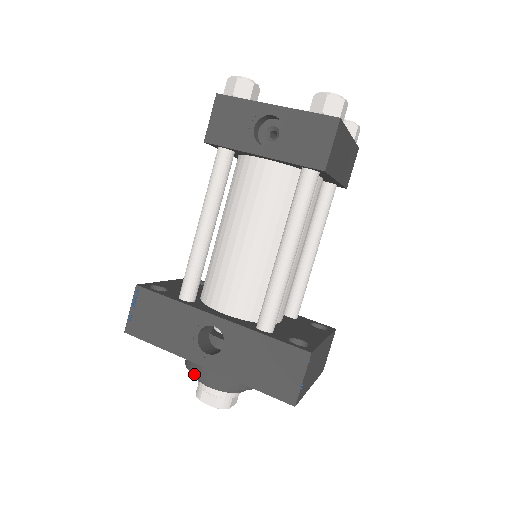
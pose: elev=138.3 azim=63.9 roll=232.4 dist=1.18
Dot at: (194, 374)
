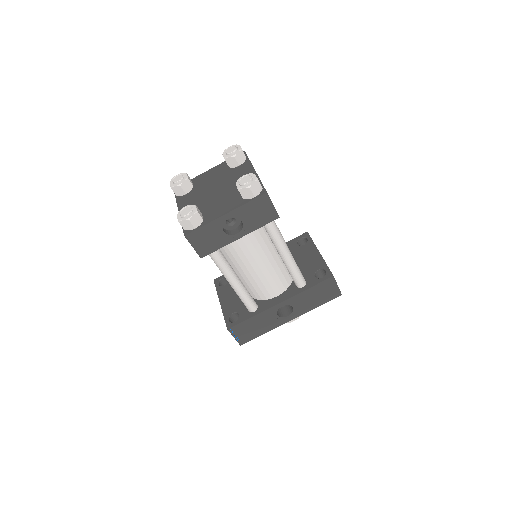
Dot at: occluded
